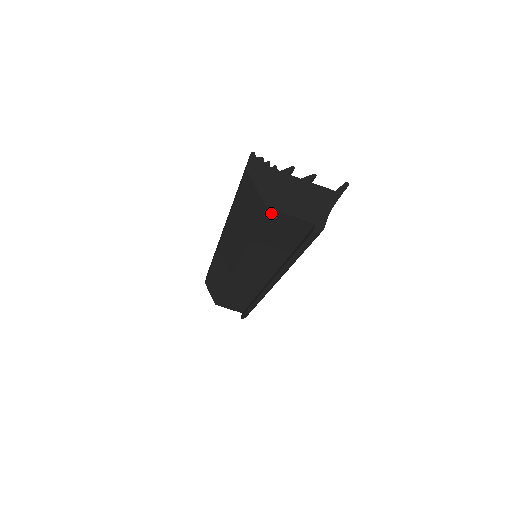
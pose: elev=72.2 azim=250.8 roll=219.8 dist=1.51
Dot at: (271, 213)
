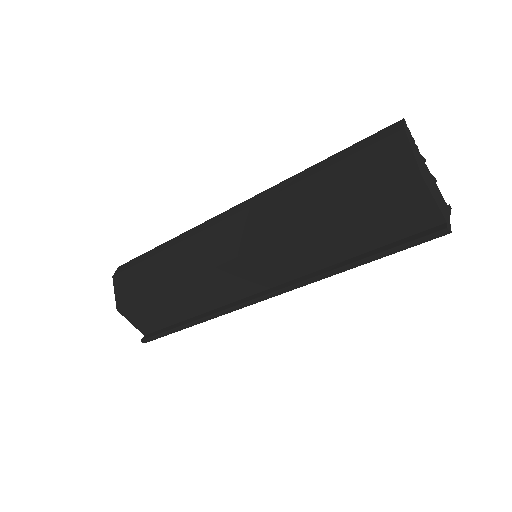
Dot at: (415, 186)
